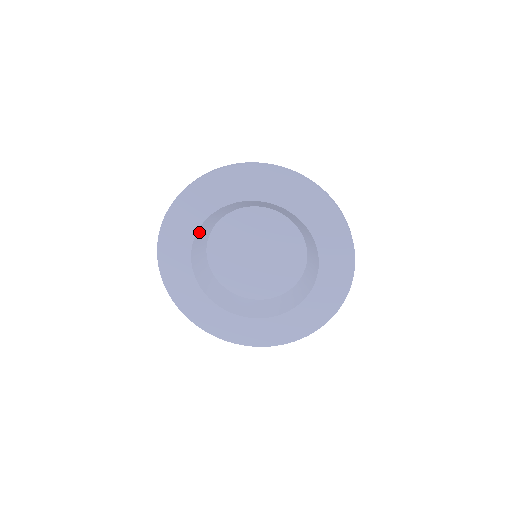
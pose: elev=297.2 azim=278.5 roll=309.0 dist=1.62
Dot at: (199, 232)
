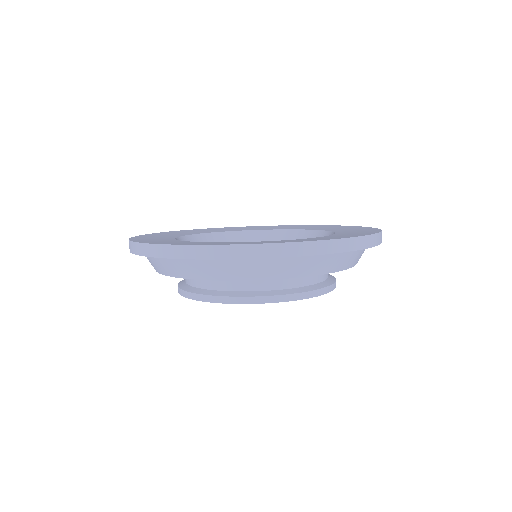
Dot at: occluded
